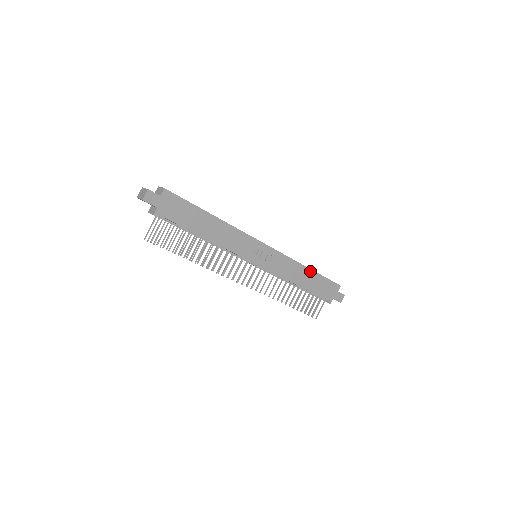
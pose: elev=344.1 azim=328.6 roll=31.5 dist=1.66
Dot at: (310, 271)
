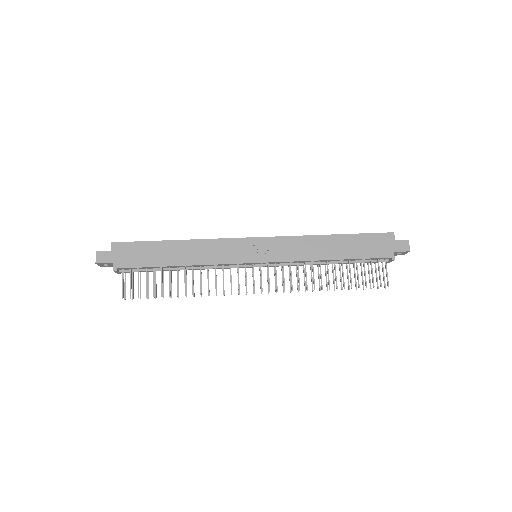
Dot at: (334, 237)
